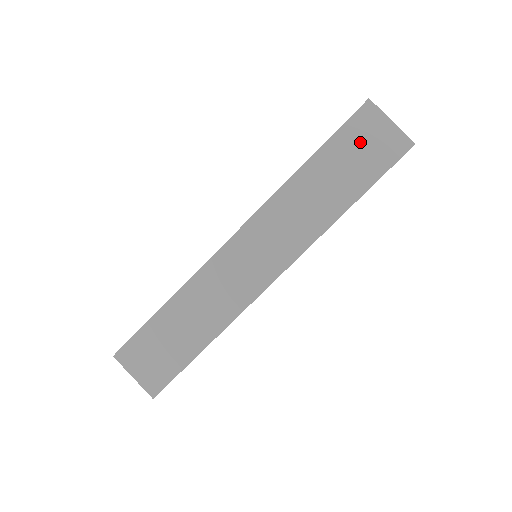
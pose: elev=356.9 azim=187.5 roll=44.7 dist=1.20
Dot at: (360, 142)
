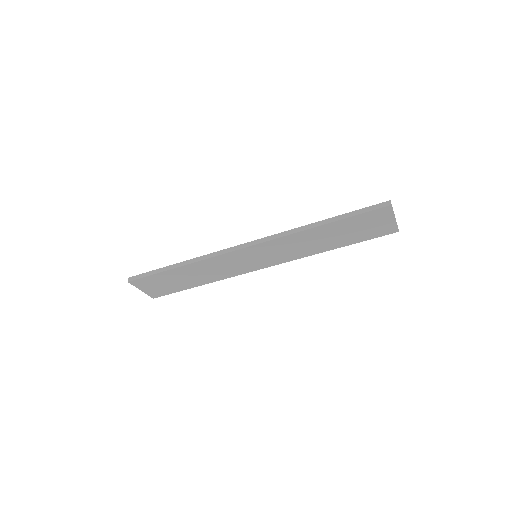
Dot at: (366, 224)
